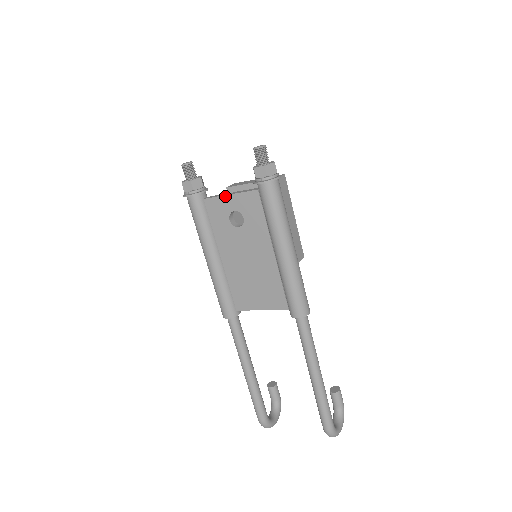
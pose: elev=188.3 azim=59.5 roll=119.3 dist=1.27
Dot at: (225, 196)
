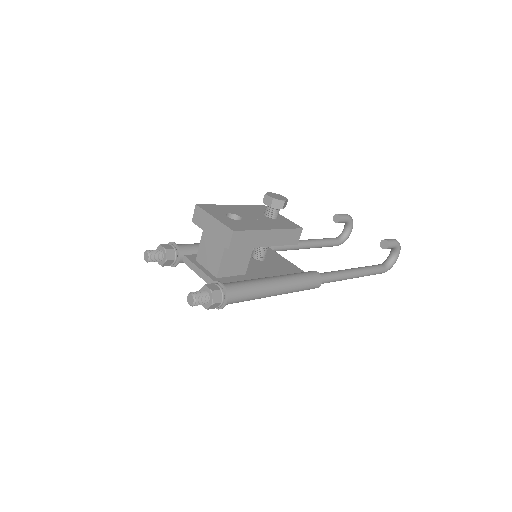
Dot at: (196, 273)
